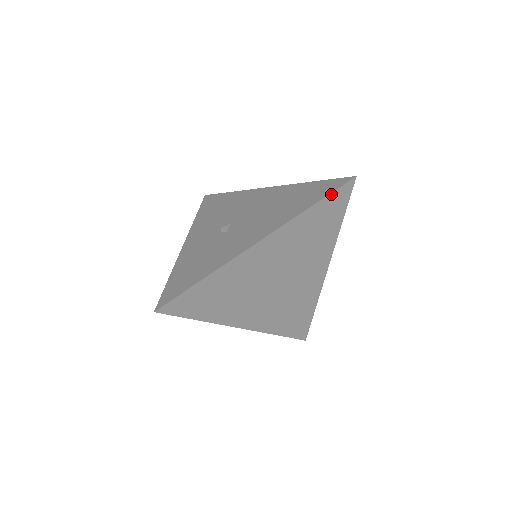
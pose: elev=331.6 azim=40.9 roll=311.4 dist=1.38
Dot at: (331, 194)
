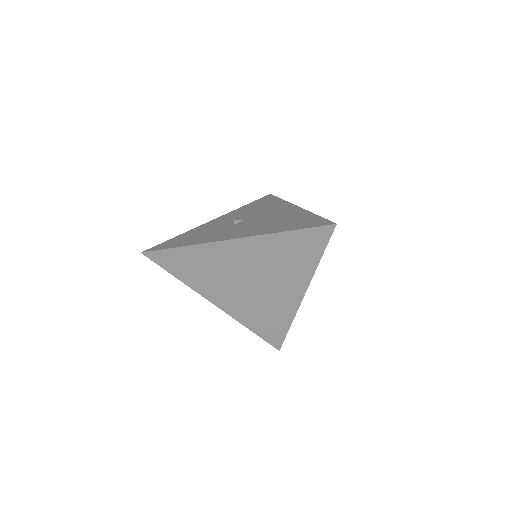
Dot at: (307, 229)
